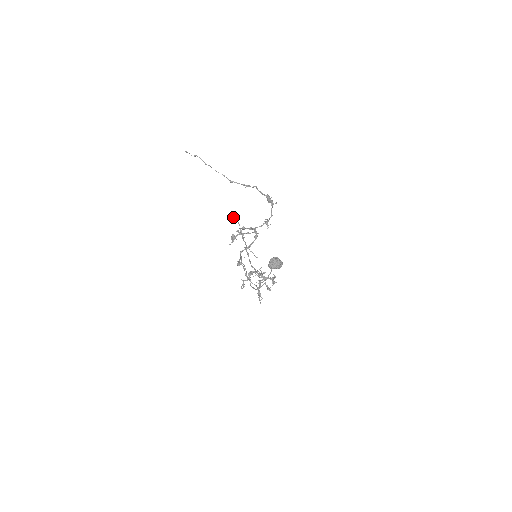
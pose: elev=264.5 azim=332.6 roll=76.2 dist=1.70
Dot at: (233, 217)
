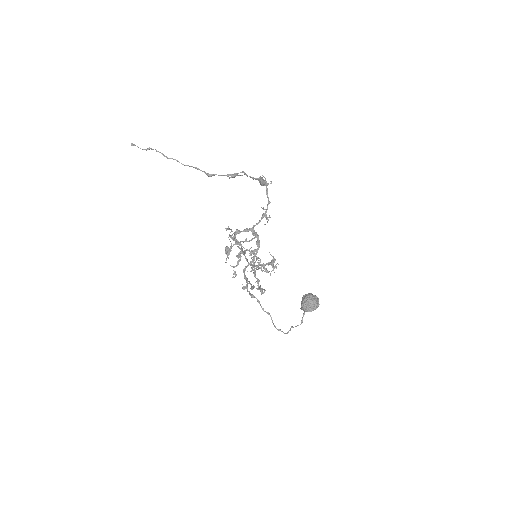
Dot at: occluded
